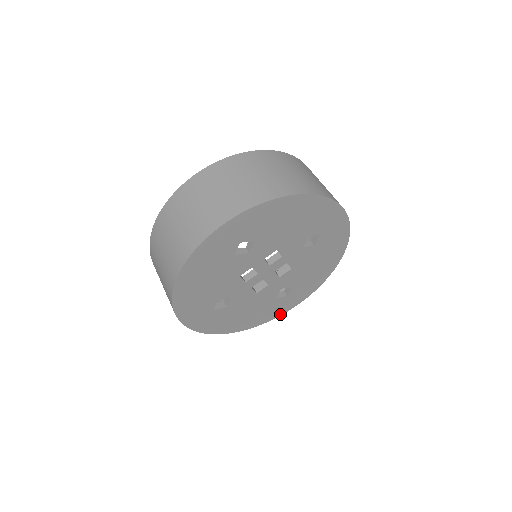
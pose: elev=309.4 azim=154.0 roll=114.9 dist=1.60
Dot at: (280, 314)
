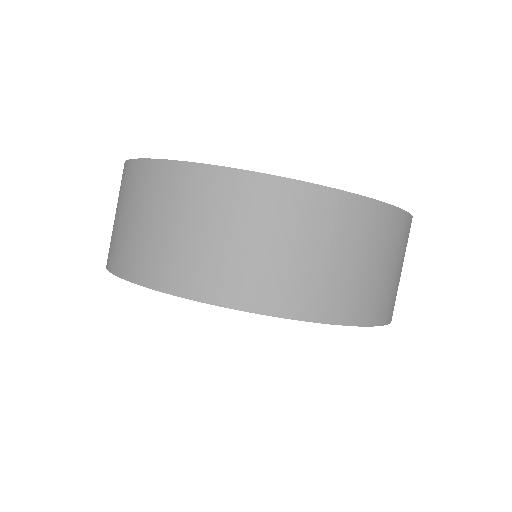
Dot at: occluded
